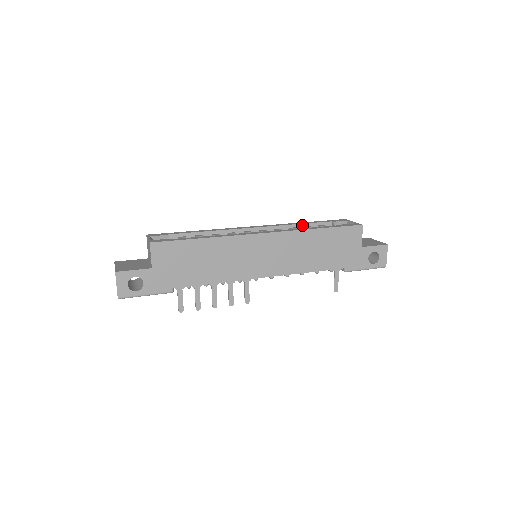
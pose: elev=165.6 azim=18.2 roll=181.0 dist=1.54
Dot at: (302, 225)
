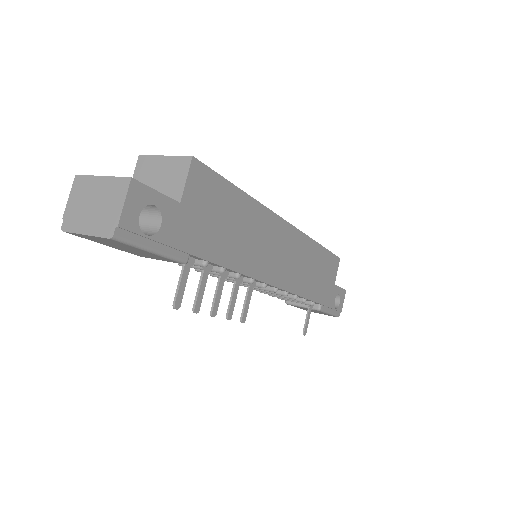
Dot at: occluded
